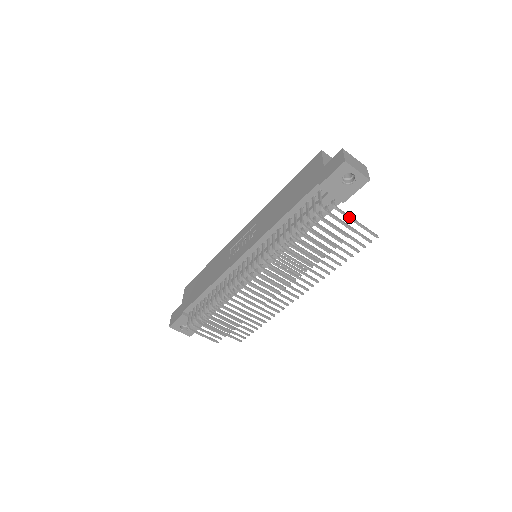
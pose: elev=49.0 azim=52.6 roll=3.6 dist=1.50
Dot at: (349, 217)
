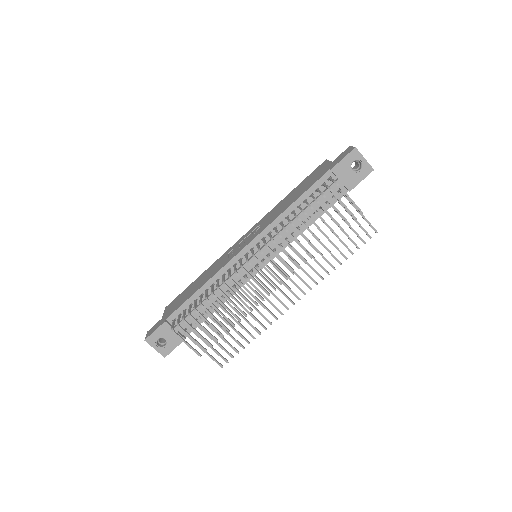
Dot at: occluded
